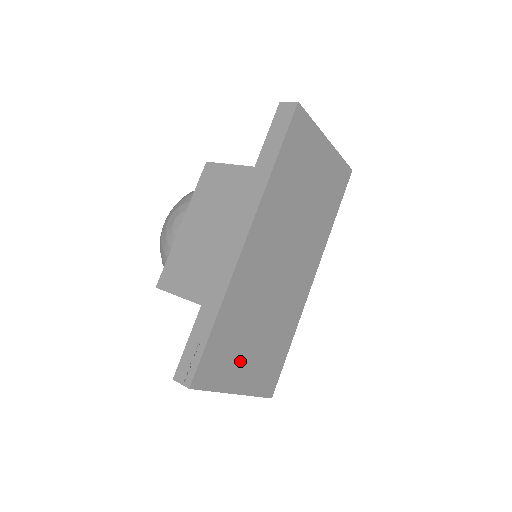
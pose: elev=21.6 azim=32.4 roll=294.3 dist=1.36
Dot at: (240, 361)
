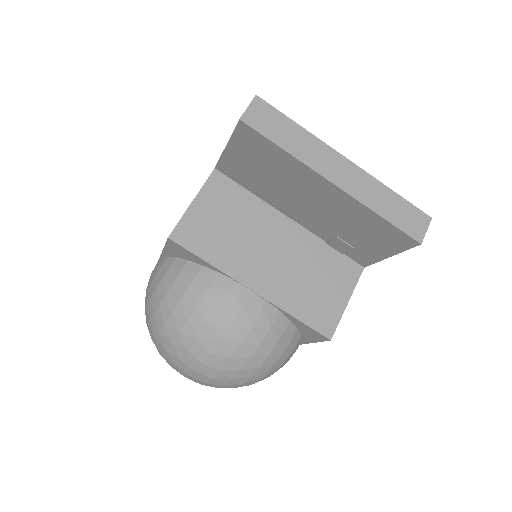
Dot at: occluded
